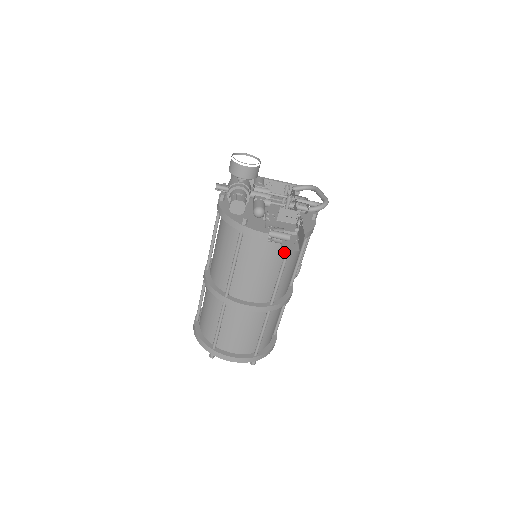
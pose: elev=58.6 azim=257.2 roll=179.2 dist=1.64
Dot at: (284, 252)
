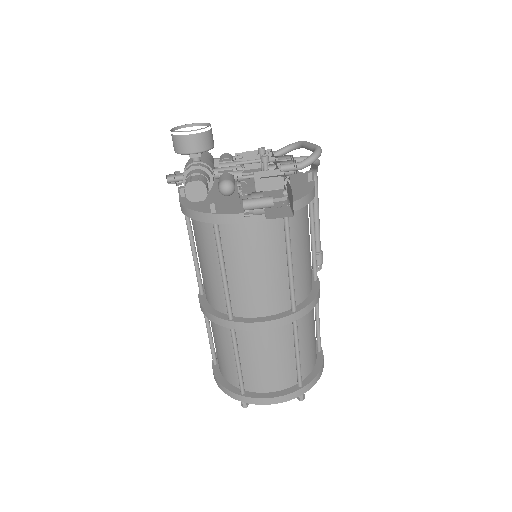
Dot at: (283, 233)
